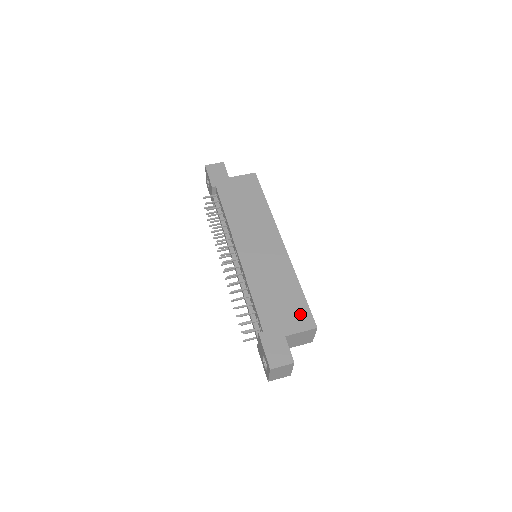
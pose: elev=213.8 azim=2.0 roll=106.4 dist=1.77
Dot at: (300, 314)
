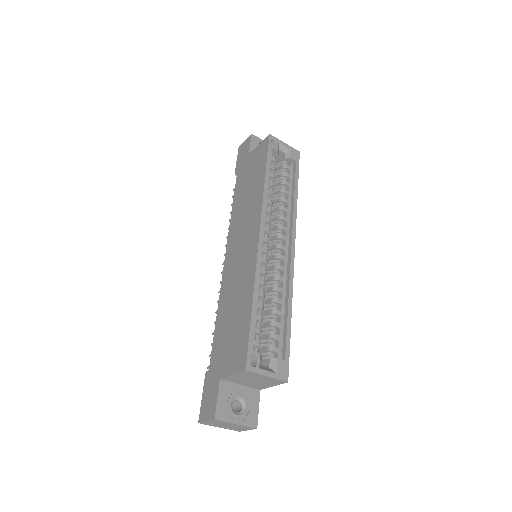
Dot at: (239, 347)
